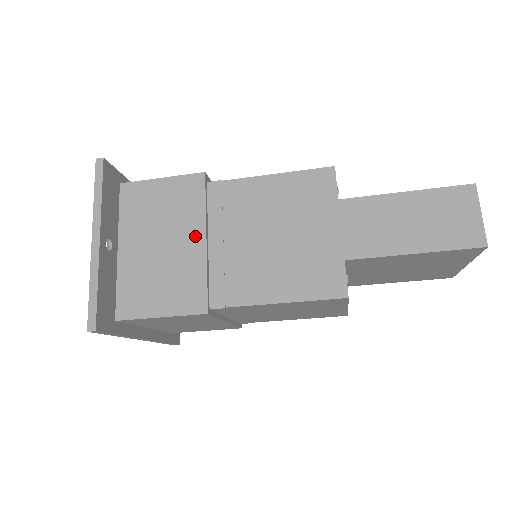
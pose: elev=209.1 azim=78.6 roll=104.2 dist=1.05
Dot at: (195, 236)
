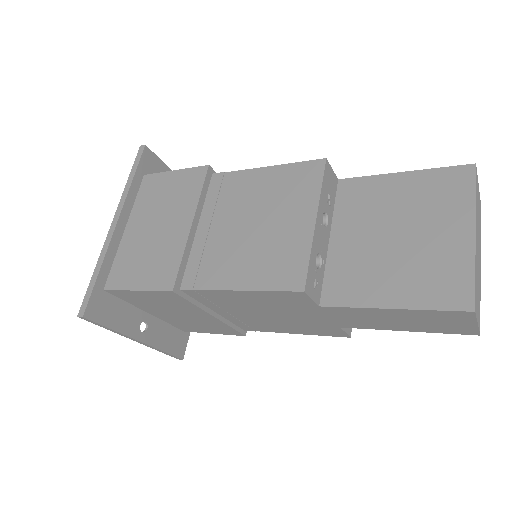
Dot at: (202, 315)
